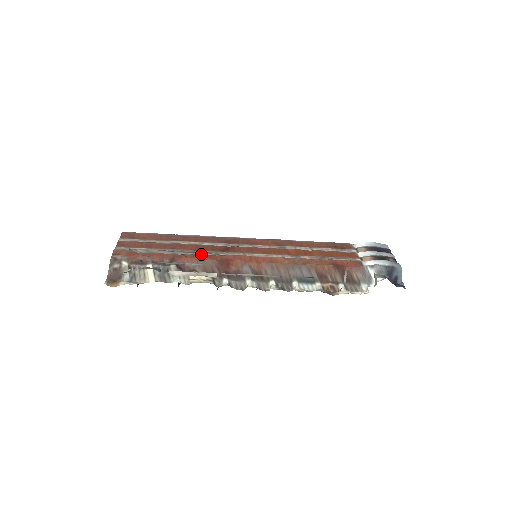
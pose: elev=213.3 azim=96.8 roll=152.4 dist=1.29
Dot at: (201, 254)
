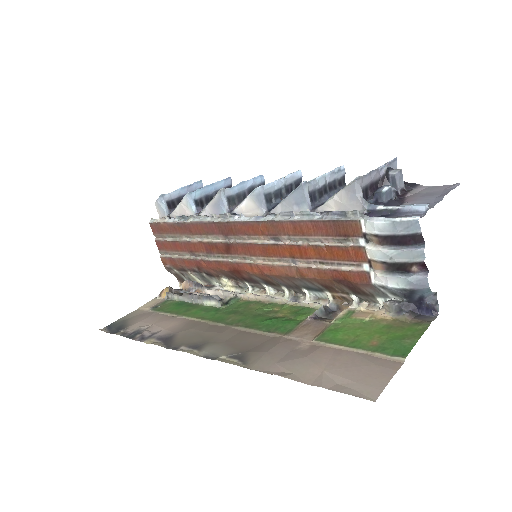
Dot at: (209, 303)
